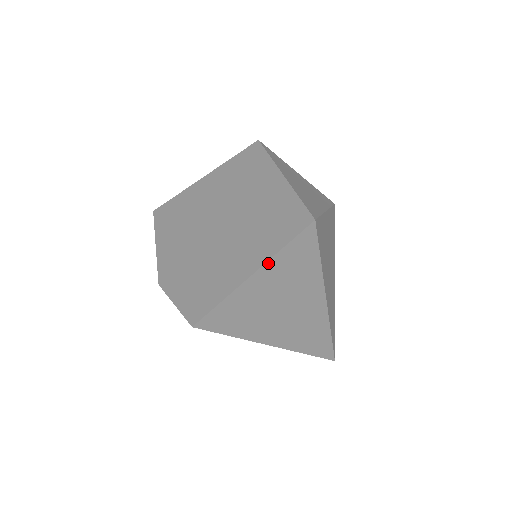
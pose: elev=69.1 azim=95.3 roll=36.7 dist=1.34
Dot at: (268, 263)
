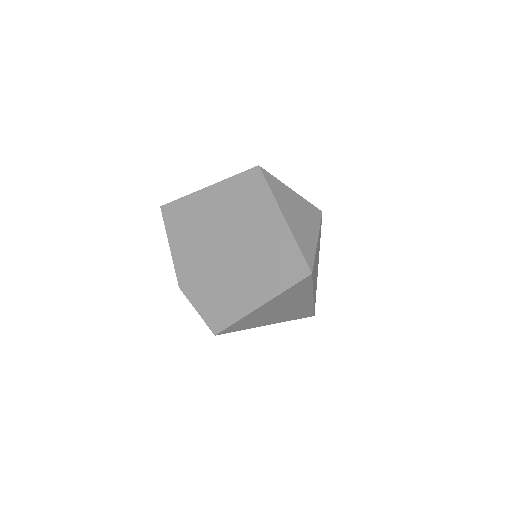
Dot at: (274, 298)
